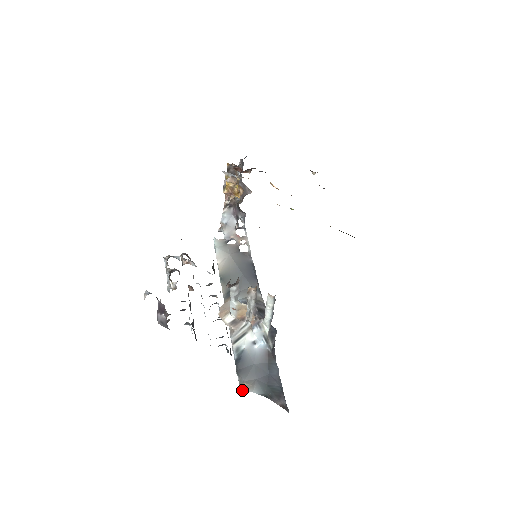
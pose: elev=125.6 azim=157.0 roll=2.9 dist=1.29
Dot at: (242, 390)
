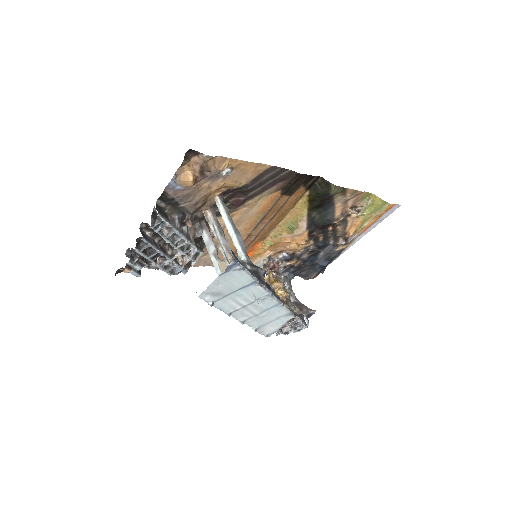
Dot at: occluded
